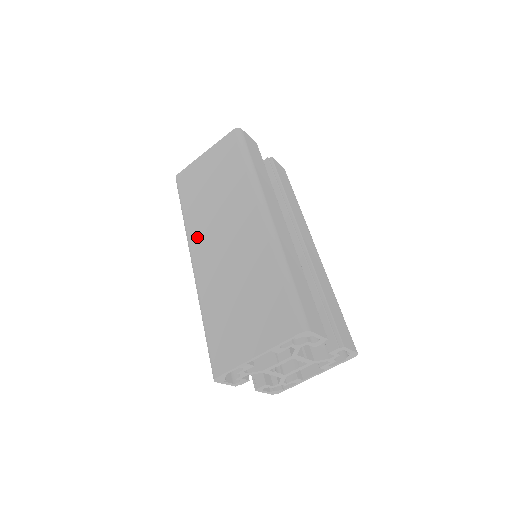
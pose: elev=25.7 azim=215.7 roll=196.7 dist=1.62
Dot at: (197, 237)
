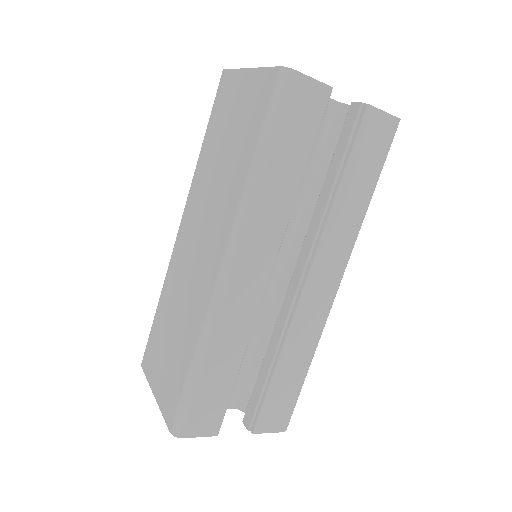
Dot at: (190, 204)
